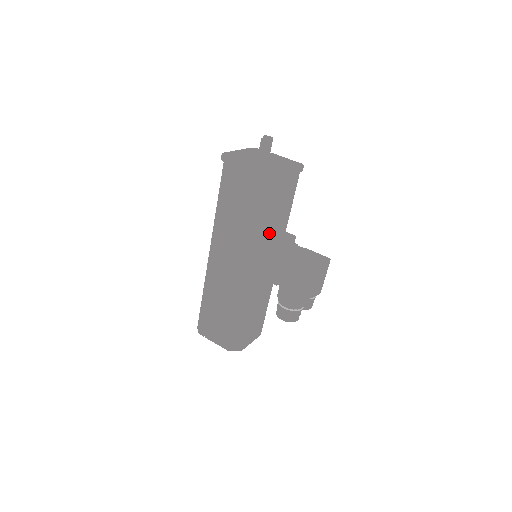
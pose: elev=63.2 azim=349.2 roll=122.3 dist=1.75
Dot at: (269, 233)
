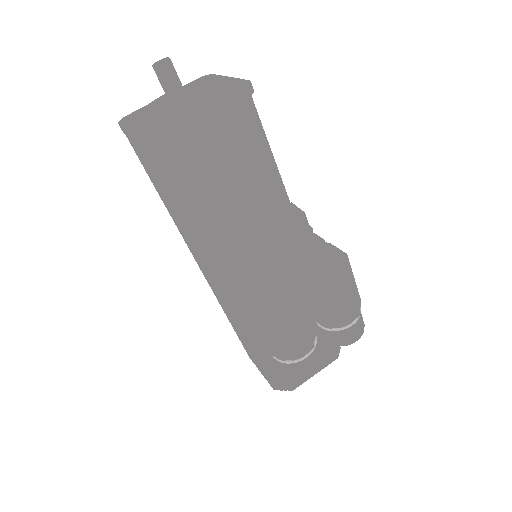
Dot at: (220, 231)
